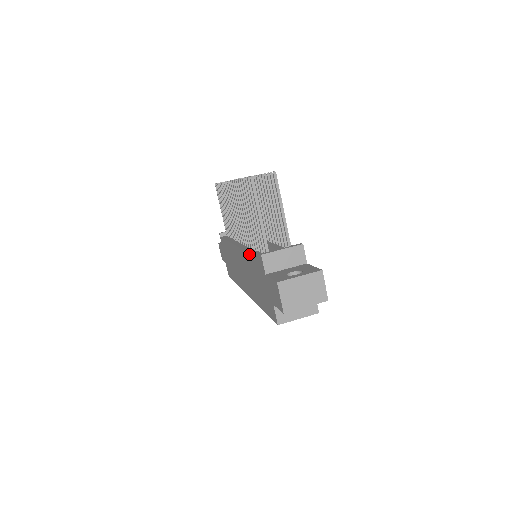
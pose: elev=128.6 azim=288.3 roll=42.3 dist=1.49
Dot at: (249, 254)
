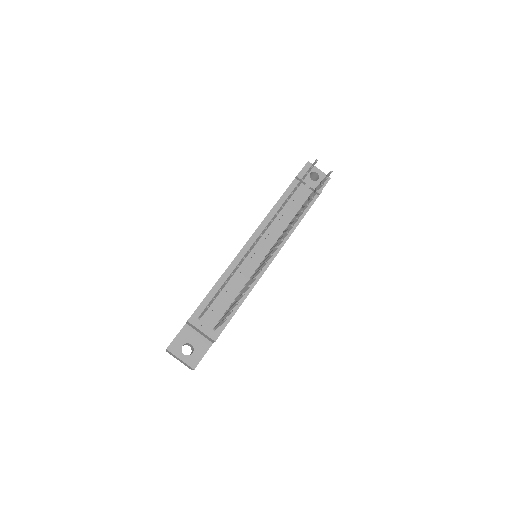
Dot at: (214, 285)
